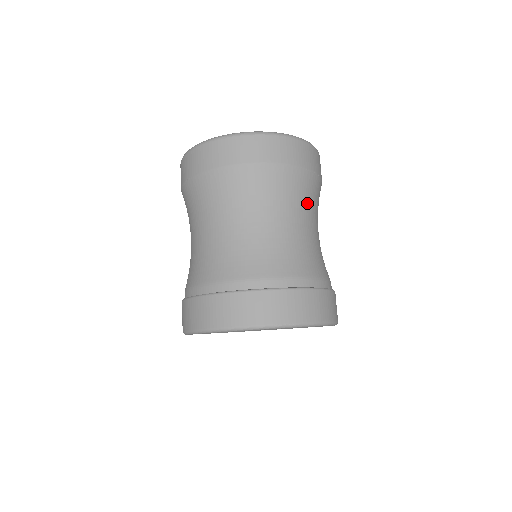
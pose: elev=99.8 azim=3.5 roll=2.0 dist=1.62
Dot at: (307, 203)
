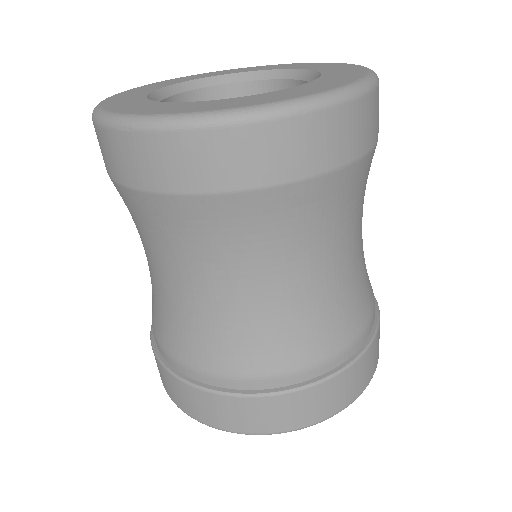
Dot at: (324, 230)
